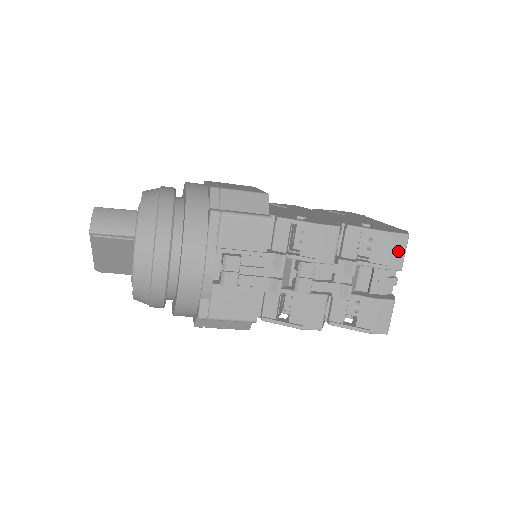
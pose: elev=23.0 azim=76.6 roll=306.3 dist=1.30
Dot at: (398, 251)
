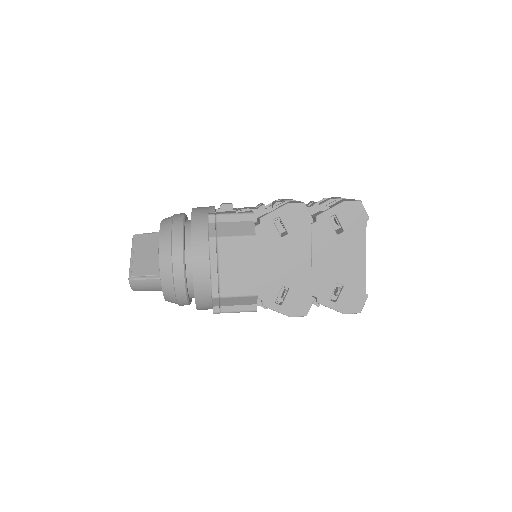
Dot at: occluded
